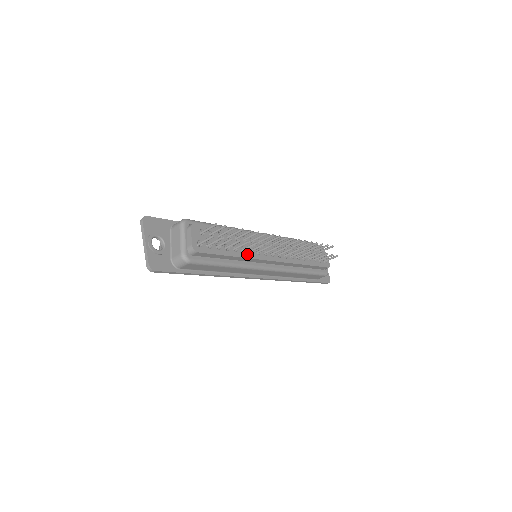
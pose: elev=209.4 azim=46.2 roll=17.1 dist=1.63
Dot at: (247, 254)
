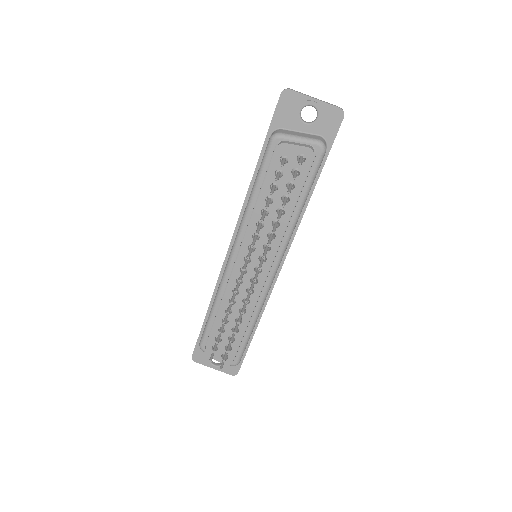
Dot at: (248, 309)
